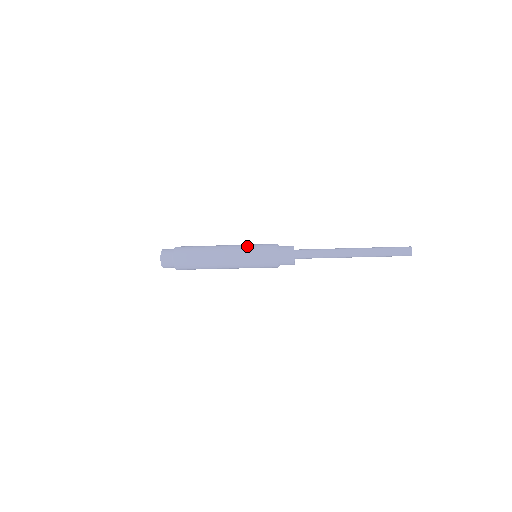
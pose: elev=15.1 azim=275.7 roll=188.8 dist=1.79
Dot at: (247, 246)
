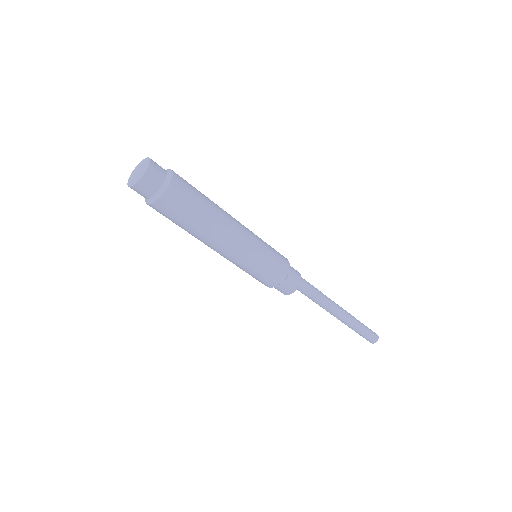
Dot at: occluded
